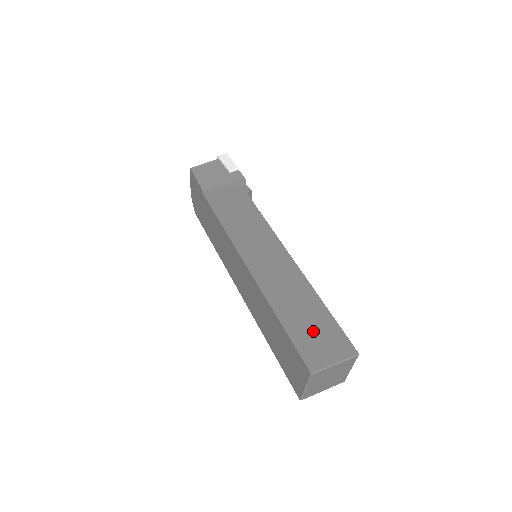
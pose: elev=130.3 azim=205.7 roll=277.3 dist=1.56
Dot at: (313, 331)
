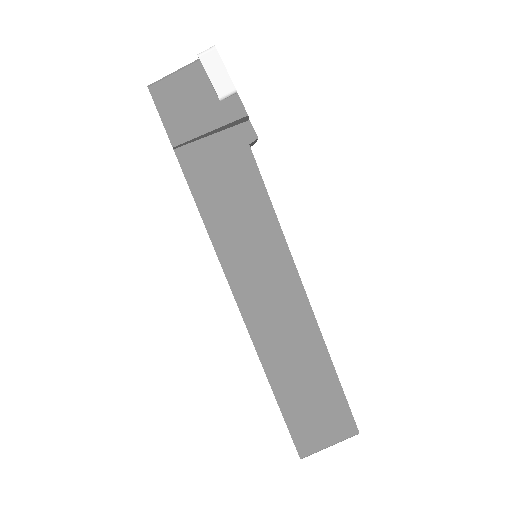
Dot at: (312, 407)
